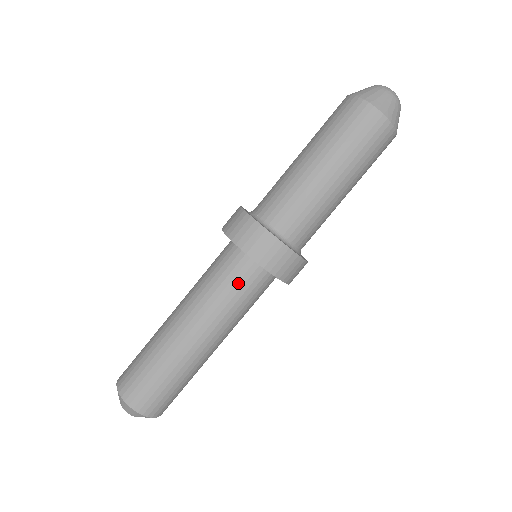
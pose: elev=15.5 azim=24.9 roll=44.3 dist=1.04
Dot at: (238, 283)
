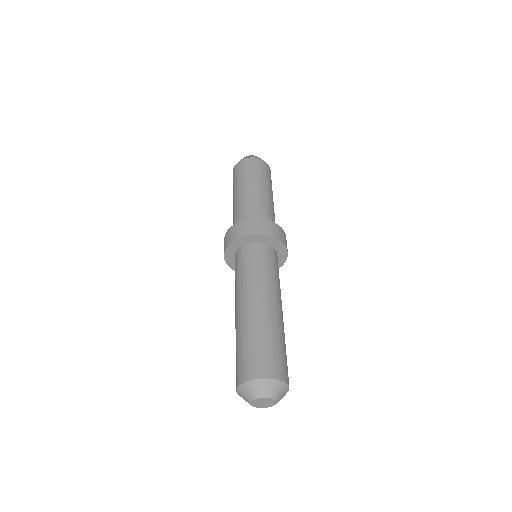
Dot at: (250, 259)
